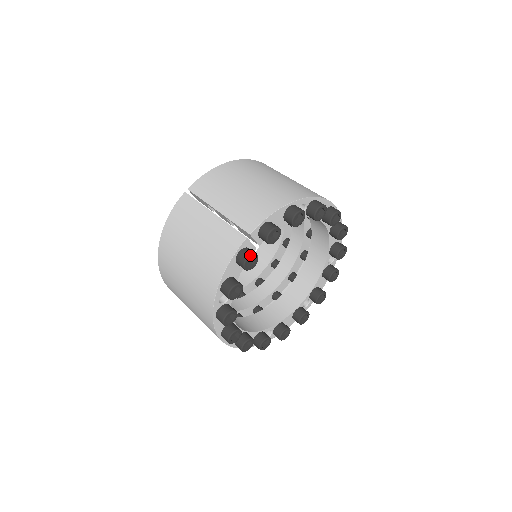
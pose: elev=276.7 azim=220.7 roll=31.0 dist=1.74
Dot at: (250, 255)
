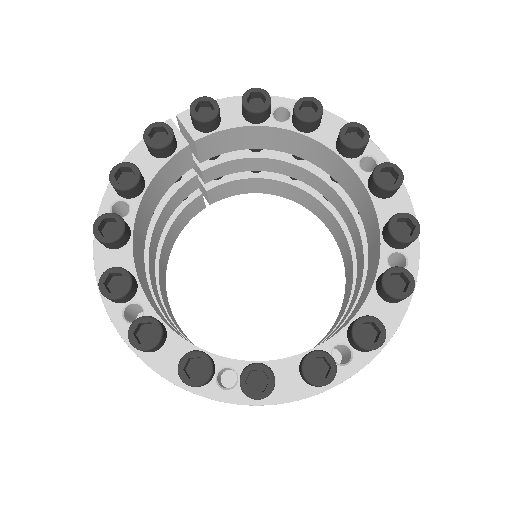
Dot at: (157, 122)
